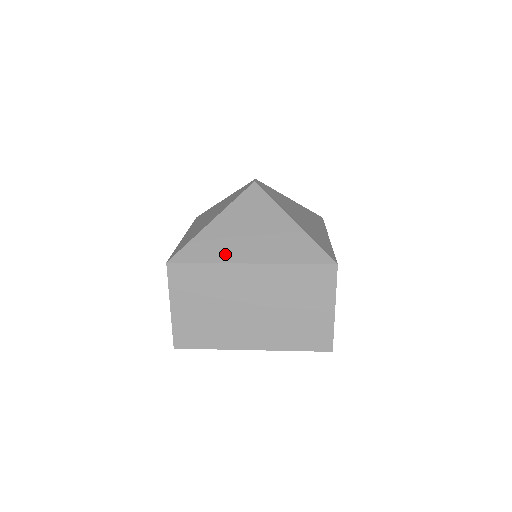
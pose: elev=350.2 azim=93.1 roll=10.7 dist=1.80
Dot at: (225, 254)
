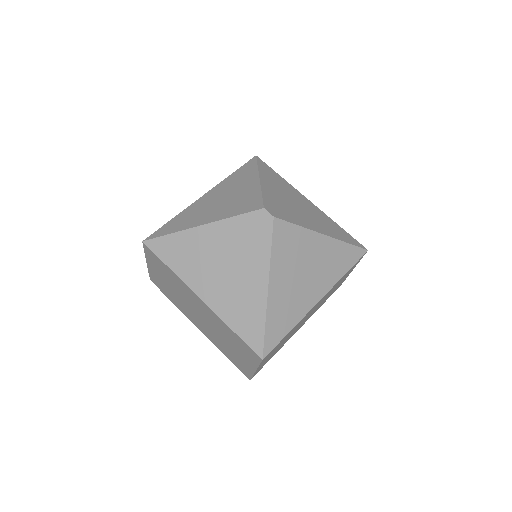
Dot at: (298, 311)
